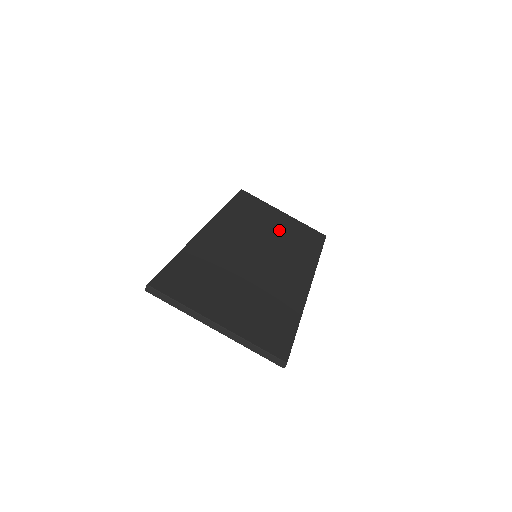
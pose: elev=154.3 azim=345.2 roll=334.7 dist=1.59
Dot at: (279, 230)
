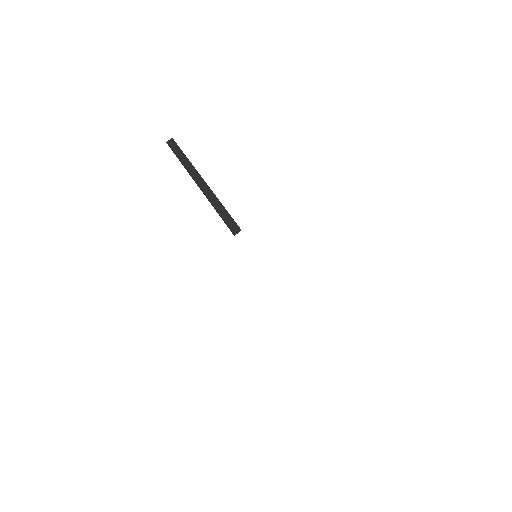
Dot at: occluded
